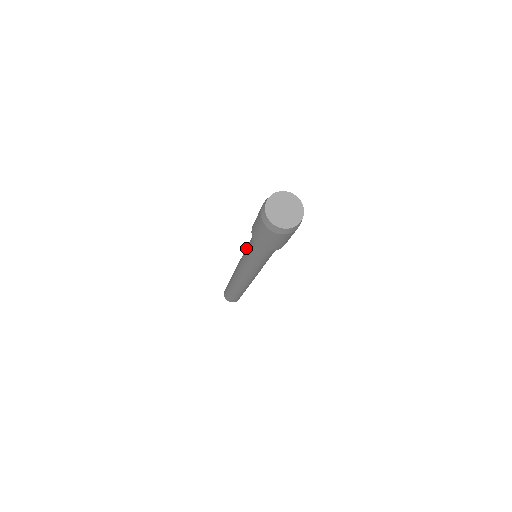
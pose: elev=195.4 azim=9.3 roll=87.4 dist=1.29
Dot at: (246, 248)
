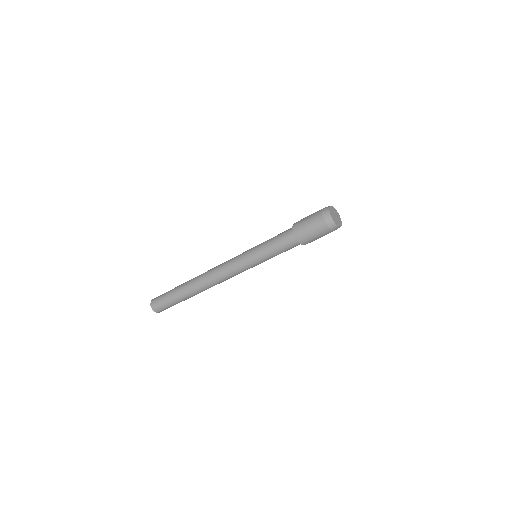
Dot at: (260, 246)
